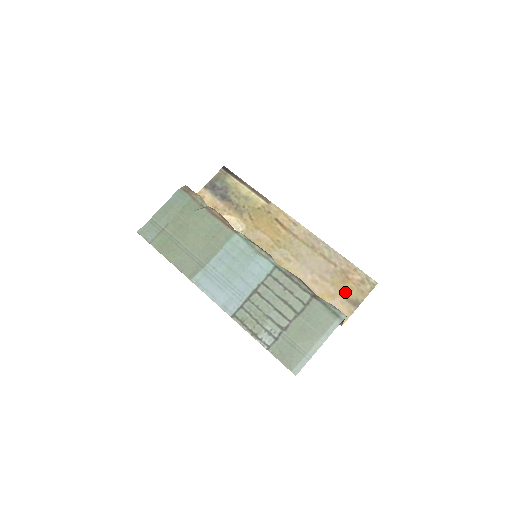
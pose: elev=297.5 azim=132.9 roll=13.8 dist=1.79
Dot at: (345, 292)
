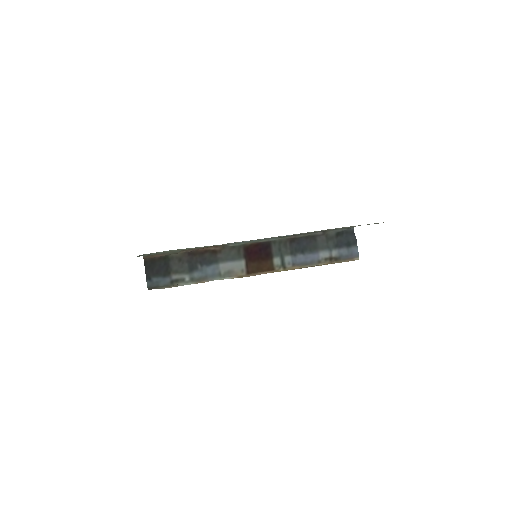
Dot at: occluded
